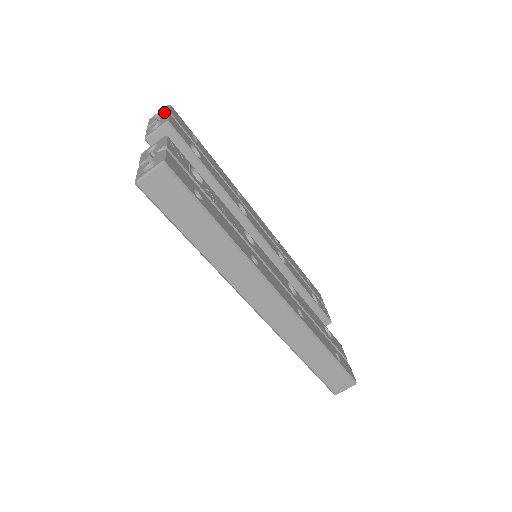
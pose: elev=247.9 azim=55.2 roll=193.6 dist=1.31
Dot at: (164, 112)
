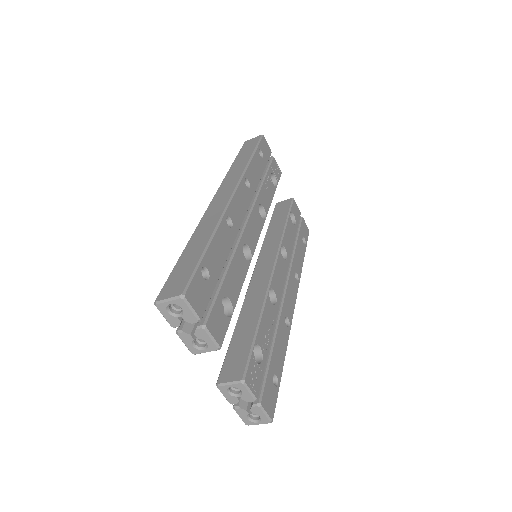
Dot at: (191, 319)
